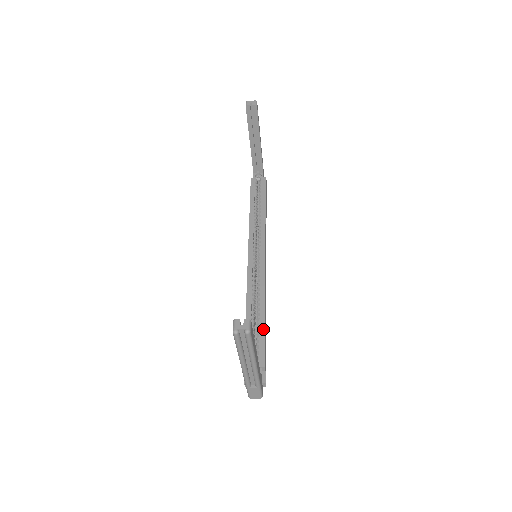
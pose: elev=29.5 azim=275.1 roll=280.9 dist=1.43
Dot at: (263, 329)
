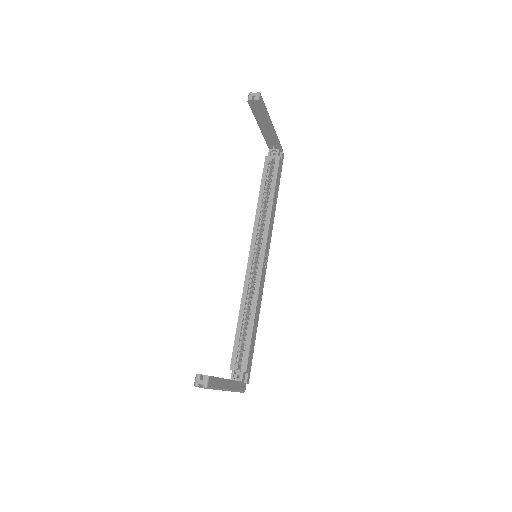
Dot at: (250, 336)
